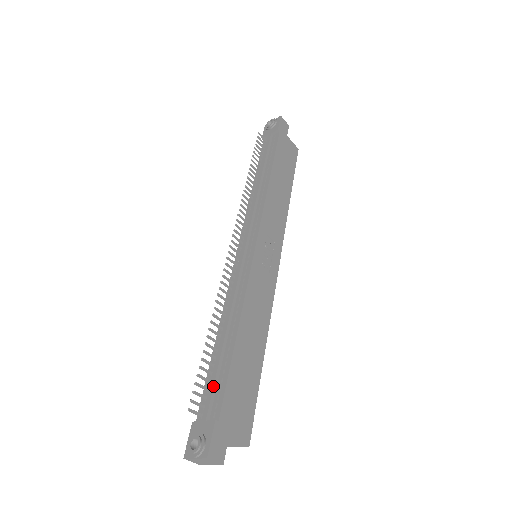
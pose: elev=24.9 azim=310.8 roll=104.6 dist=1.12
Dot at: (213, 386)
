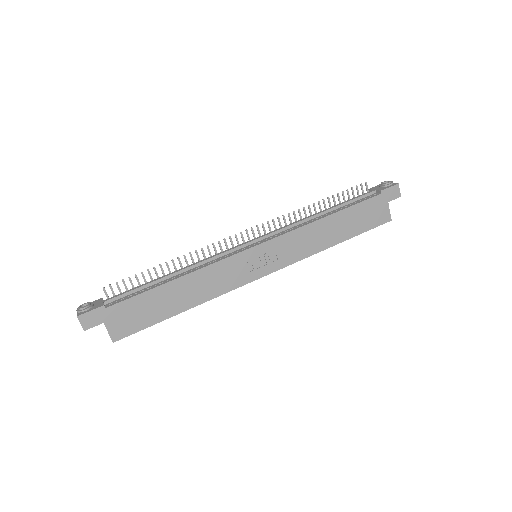
Dot at: (129, 291)
